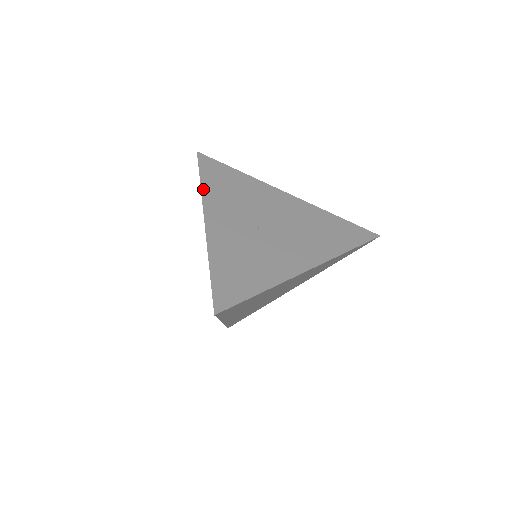
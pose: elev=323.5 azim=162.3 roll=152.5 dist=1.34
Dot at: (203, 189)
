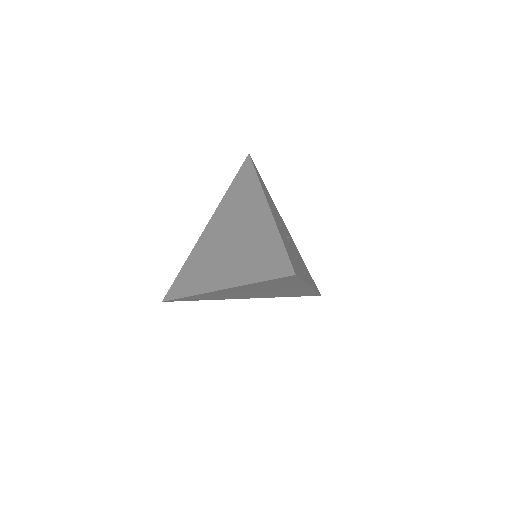
Dot at: occluded
